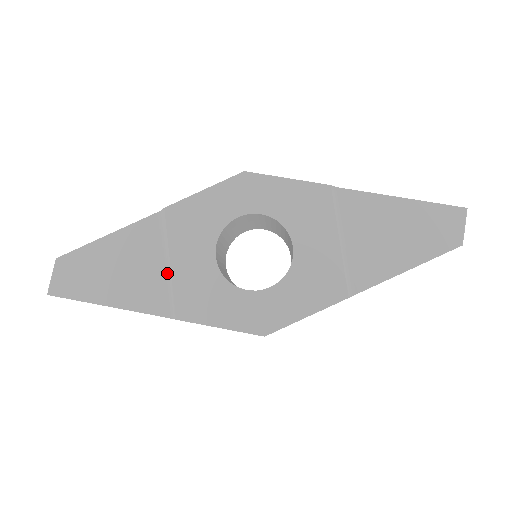
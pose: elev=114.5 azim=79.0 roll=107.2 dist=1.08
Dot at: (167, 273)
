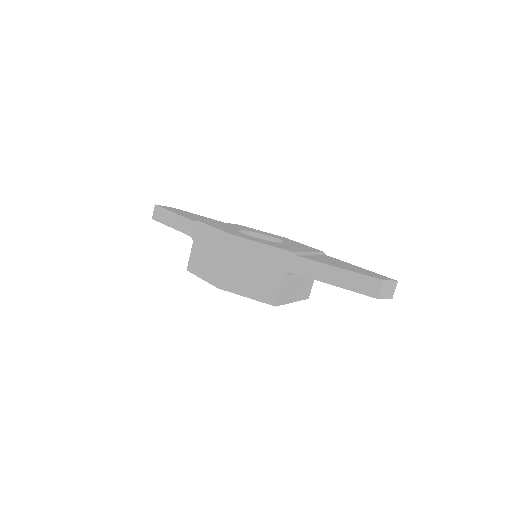
Dot at: occluded
